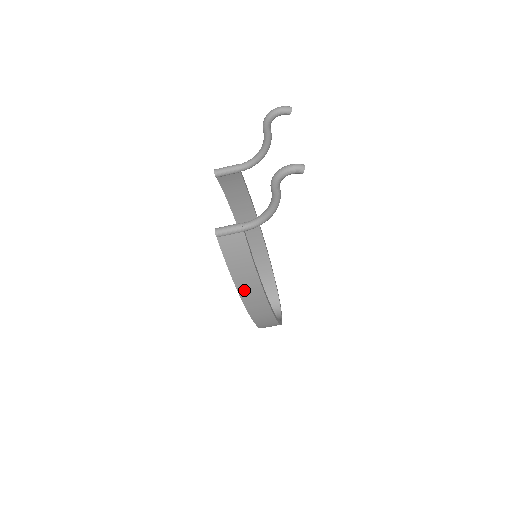
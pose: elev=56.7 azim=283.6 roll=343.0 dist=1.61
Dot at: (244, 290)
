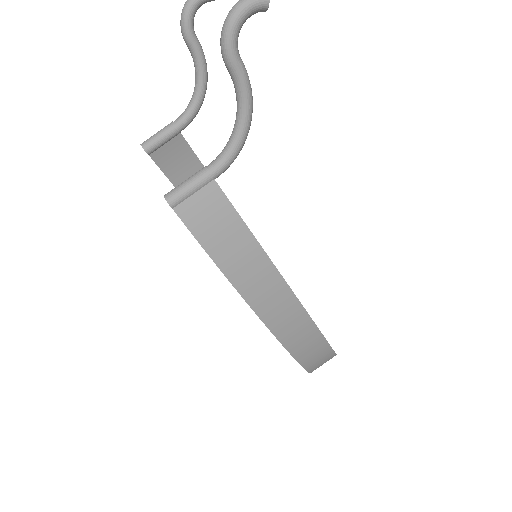
Dot at: (258, 298)
